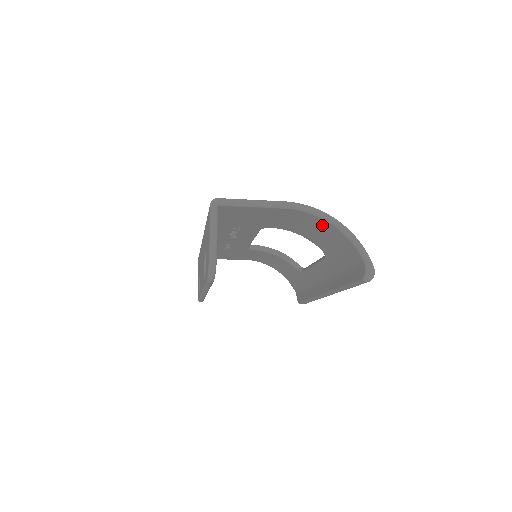
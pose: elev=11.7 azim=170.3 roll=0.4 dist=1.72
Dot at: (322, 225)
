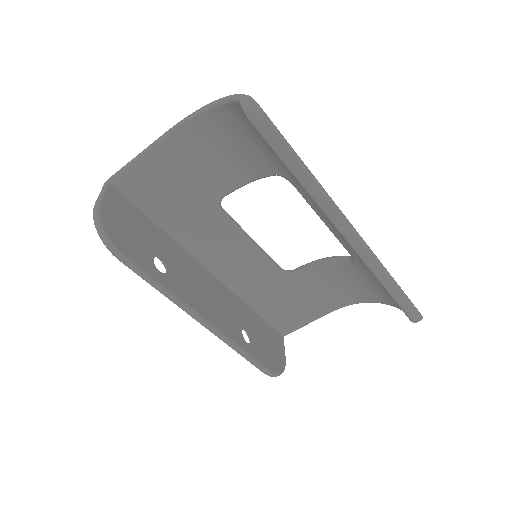
Dot at: (214, 127)
